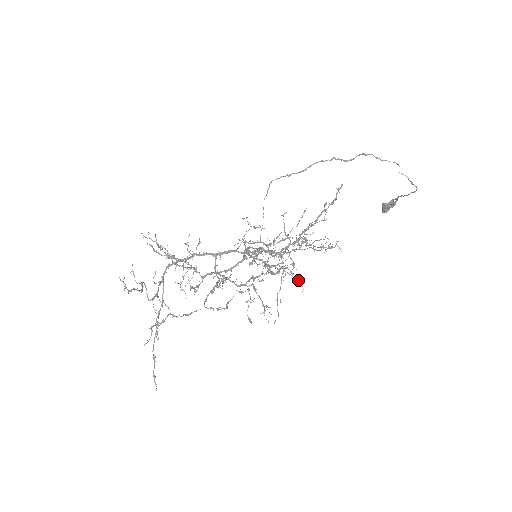
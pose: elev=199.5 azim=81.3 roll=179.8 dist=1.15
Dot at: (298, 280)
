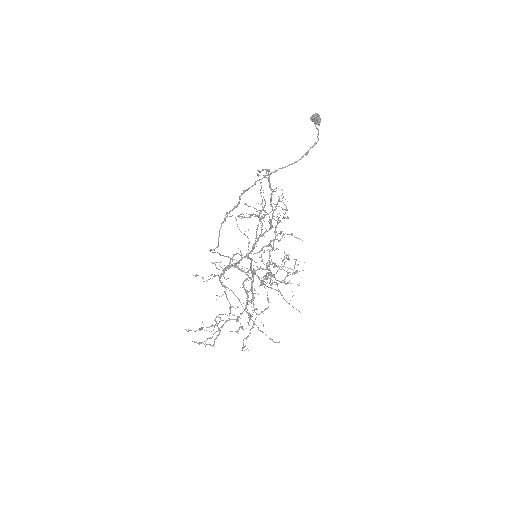
Dot at: occluded
